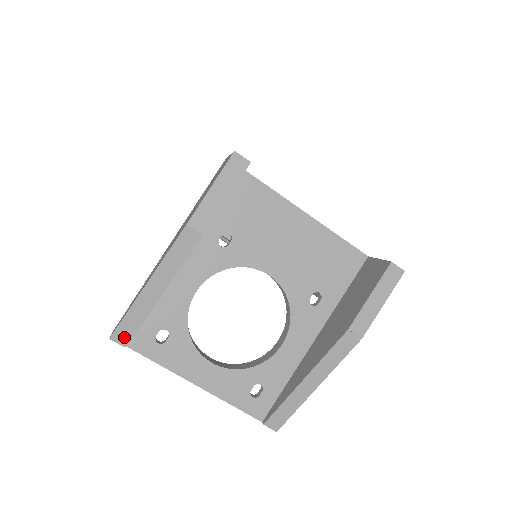
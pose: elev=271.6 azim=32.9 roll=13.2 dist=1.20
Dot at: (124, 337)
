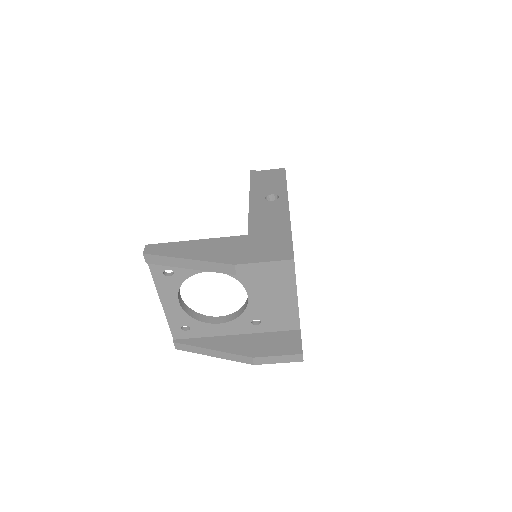
Dot at: (151, 260)
